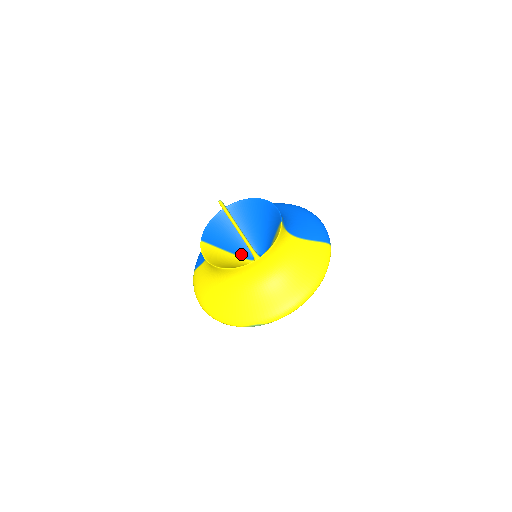
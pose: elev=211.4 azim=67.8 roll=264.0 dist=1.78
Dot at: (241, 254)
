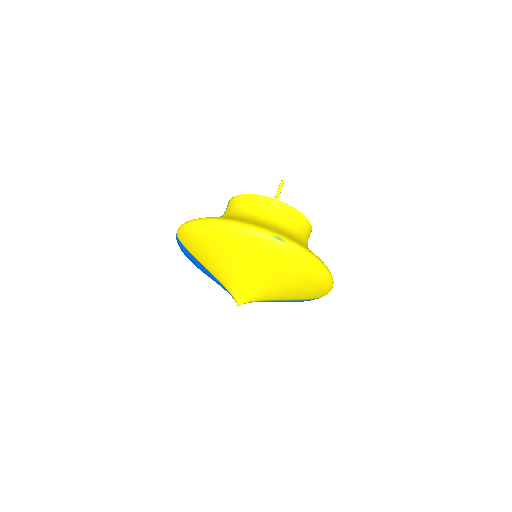
Dot at: occluded
